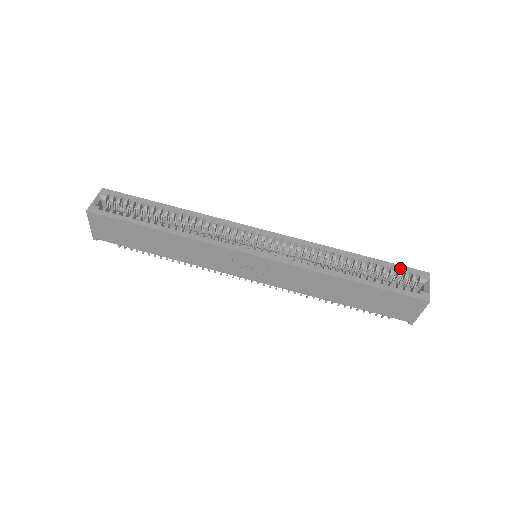
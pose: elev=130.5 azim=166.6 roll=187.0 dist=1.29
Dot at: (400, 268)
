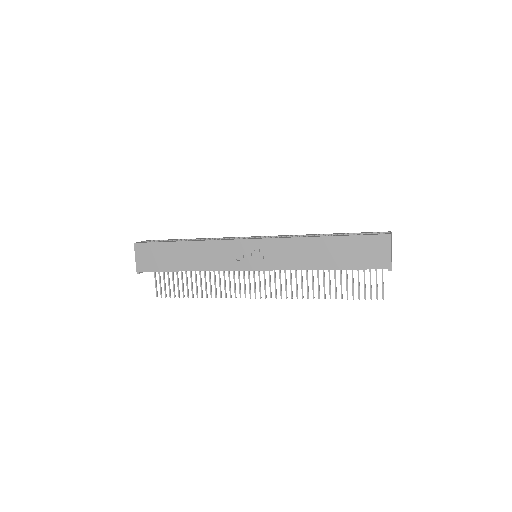
Dot at: (366, 232)
